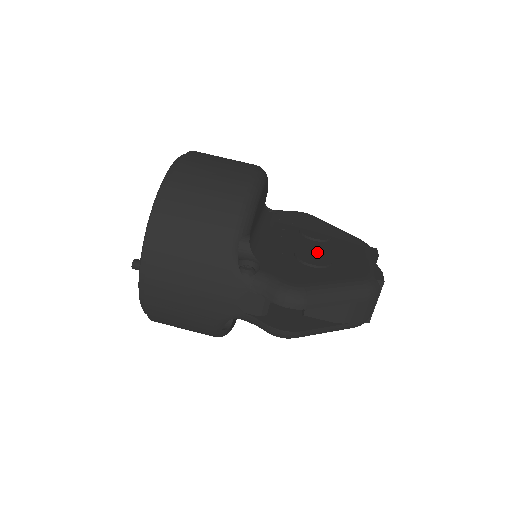
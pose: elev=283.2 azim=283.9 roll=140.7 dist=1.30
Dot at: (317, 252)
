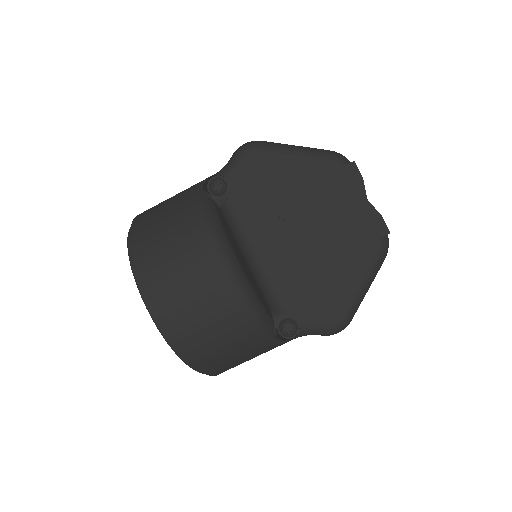
Dot at: (317, 248)
